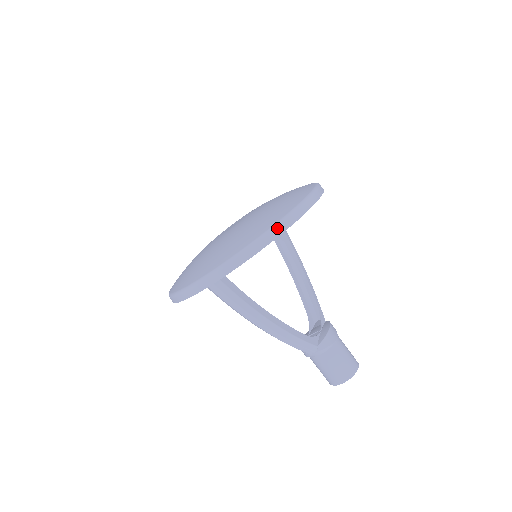
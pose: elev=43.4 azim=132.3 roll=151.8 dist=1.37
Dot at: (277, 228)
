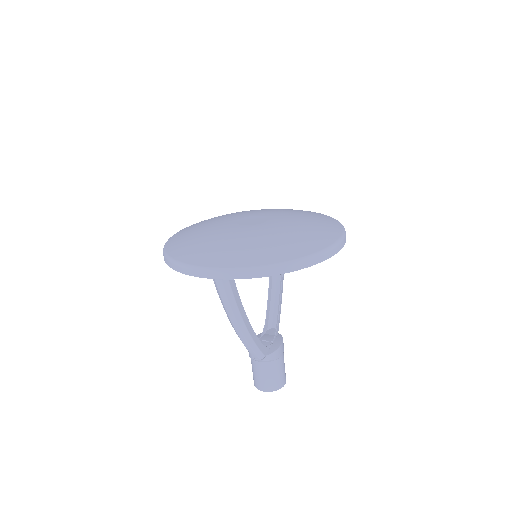
Dot at: (302, 262)
